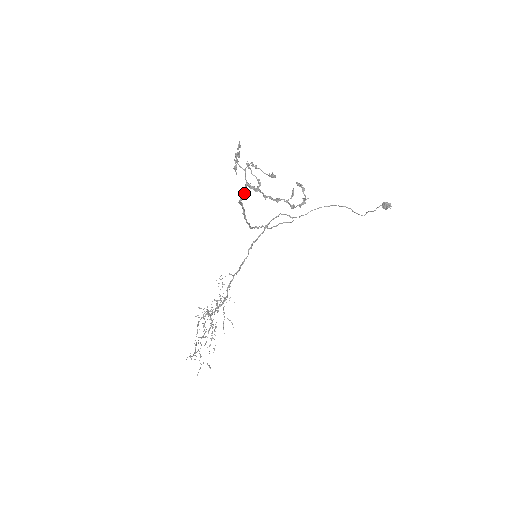
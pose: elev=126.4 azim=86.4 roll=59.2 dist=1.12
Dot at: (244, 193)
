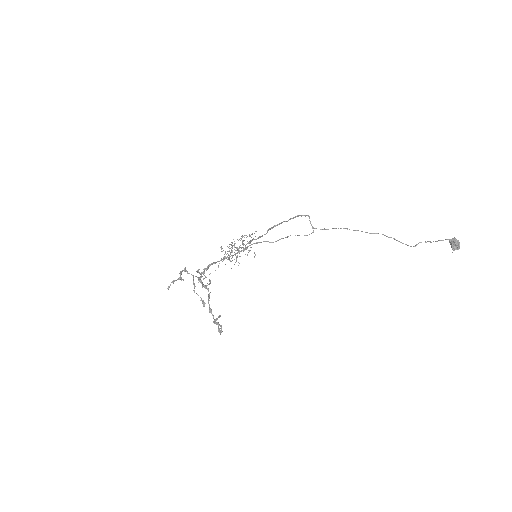
Dot at: (204, 273)
